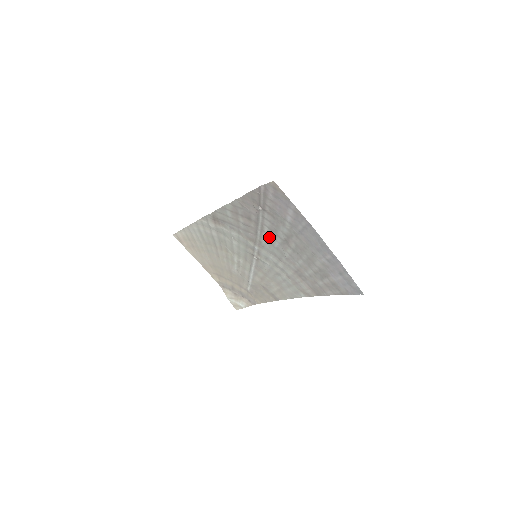
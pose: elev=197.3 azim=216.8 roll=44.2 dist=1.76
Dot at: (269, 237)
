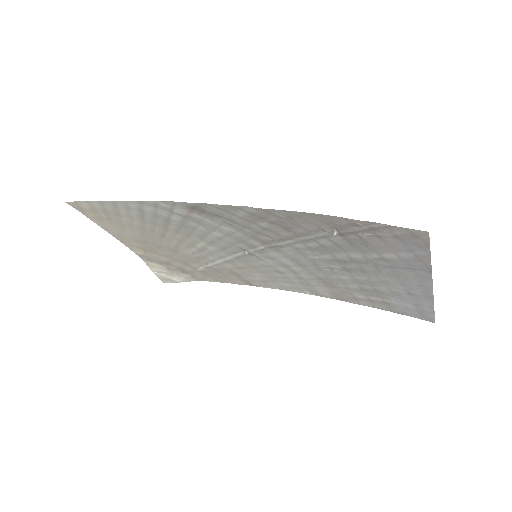
Dot at: (307, 249)
